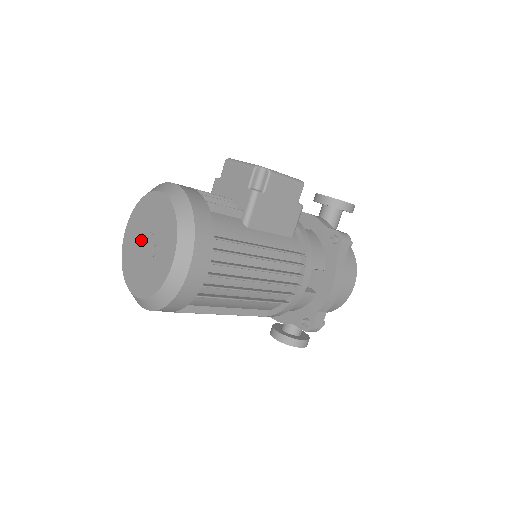
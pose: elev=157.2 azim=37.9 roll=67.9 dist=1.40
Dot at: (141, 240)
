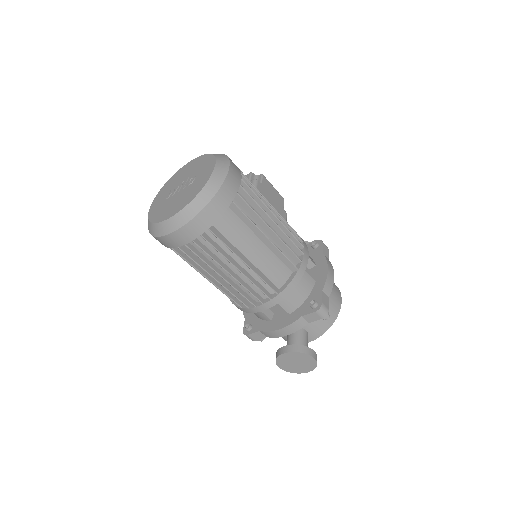
Dot at: (173, 191)
